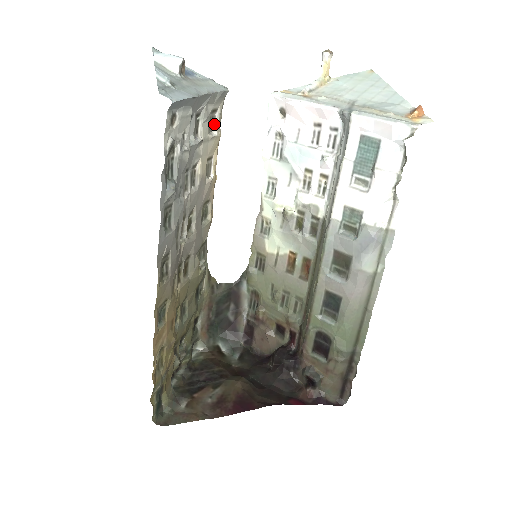
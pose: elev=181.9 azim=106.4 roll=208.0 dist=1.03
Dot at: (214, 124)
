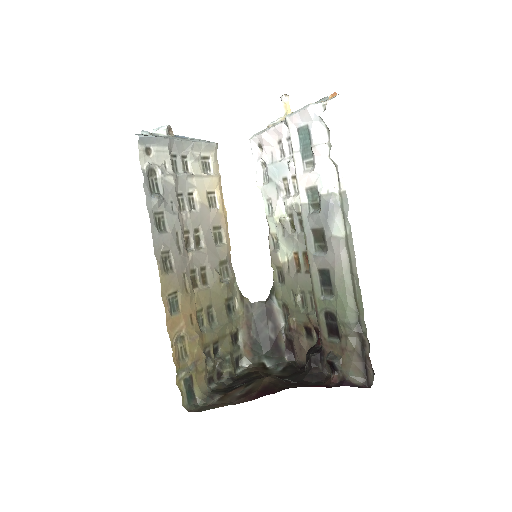
Dot at: (210, 168)
